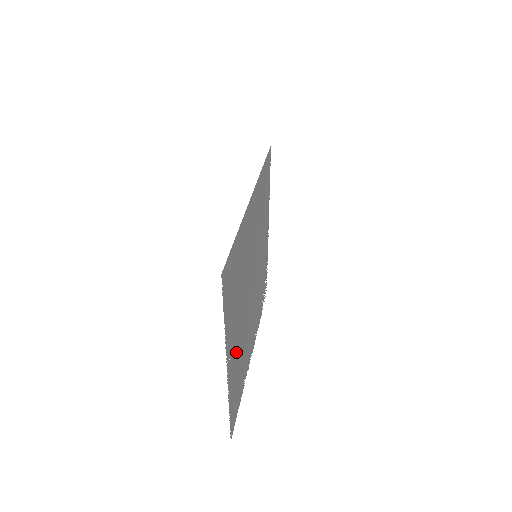
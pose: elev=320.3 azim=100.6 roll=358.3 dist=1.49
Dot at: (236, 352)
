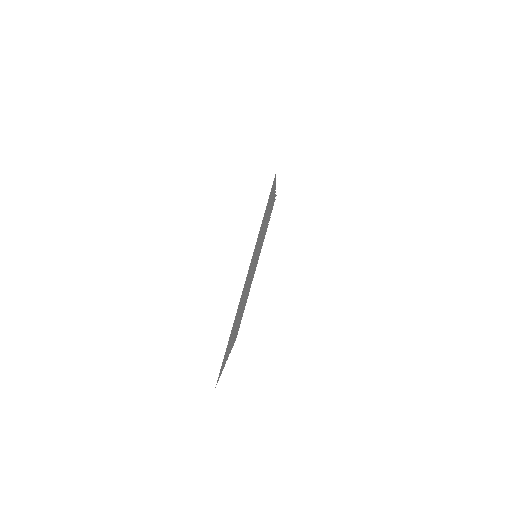
Dot at: (236, 329)
